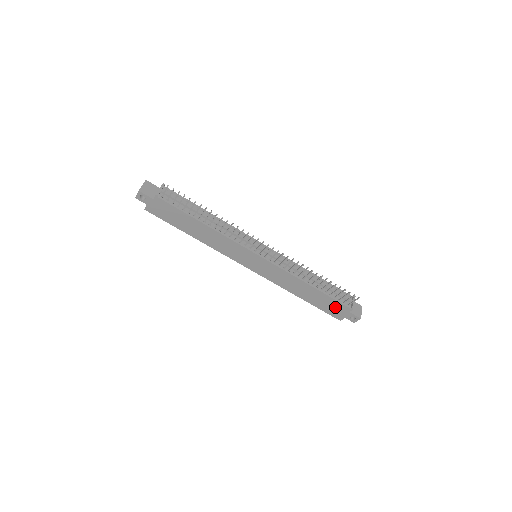
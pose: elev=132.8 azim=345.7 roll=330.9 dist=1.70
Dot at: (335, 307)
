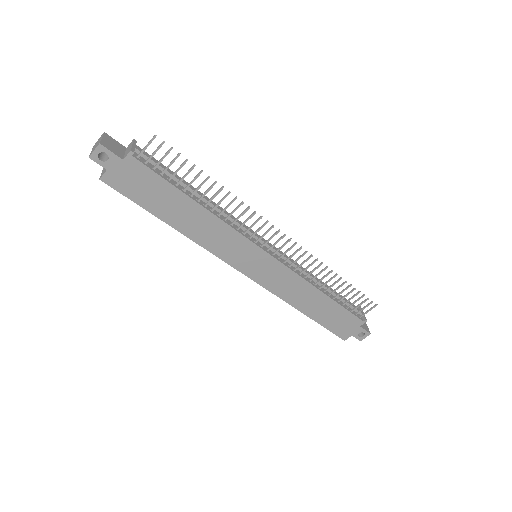
Dot at: (344, 321)
